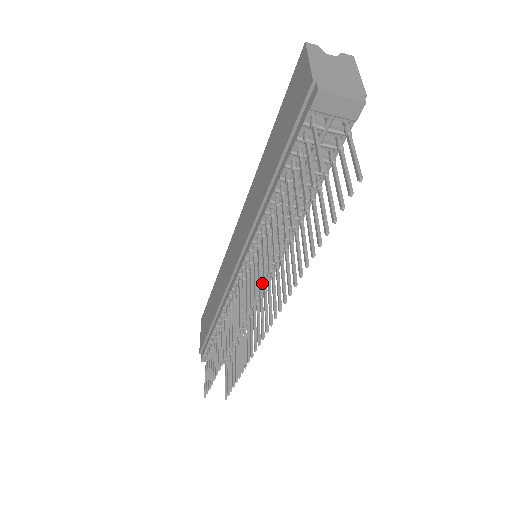
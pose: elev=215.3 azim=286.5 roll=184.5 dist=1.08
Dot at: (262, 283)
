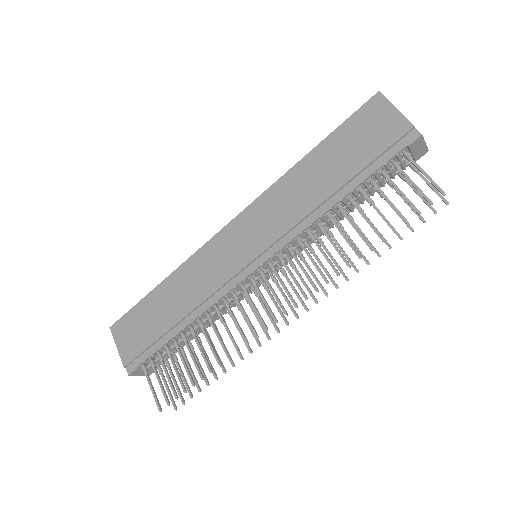
Dot at: occluded
